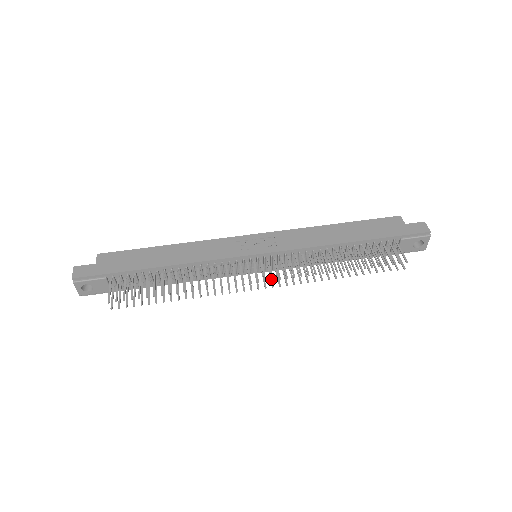
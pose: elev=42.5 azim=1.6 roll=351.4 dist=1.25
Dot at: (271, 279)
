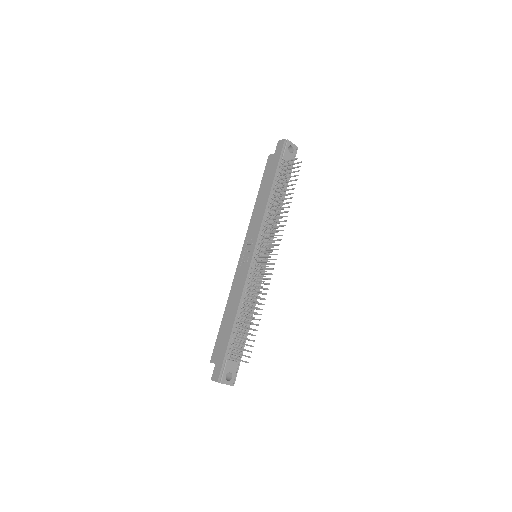
Dot at: occluded
